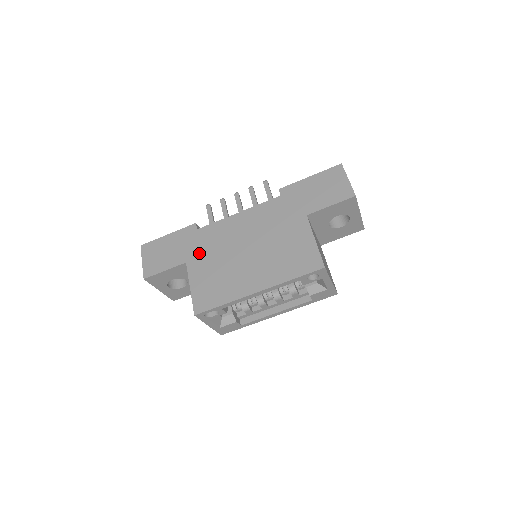
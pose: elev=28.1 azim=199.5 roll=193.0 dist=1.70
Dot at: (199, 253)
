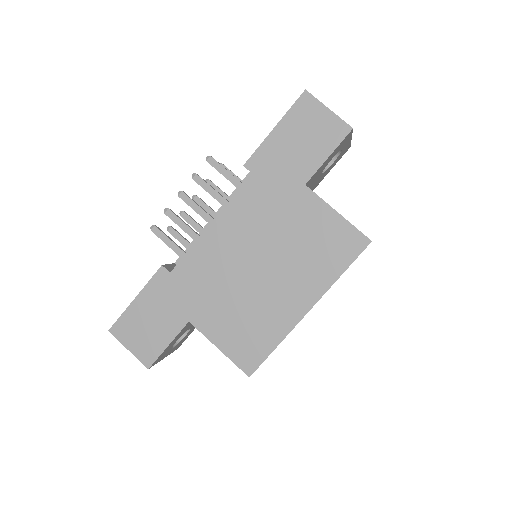
Dot at: (197, 302)
